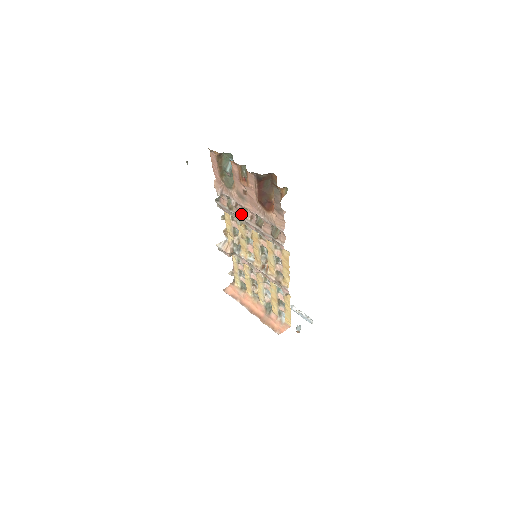
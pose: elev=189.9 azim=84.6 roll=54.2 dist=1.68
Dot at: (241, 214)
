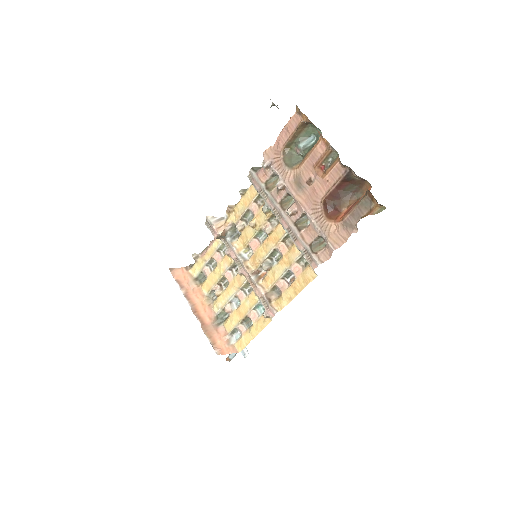
Dot at: (280, 202)
